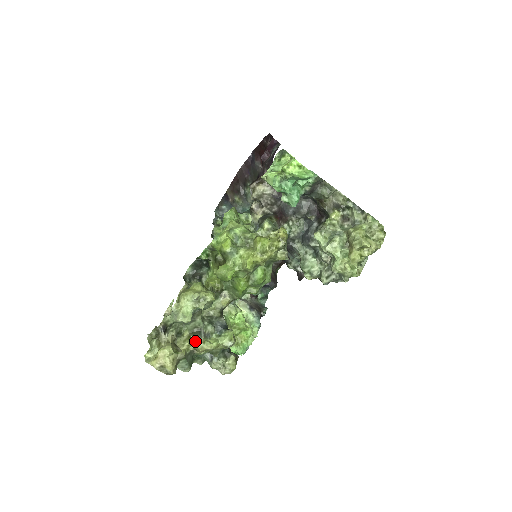
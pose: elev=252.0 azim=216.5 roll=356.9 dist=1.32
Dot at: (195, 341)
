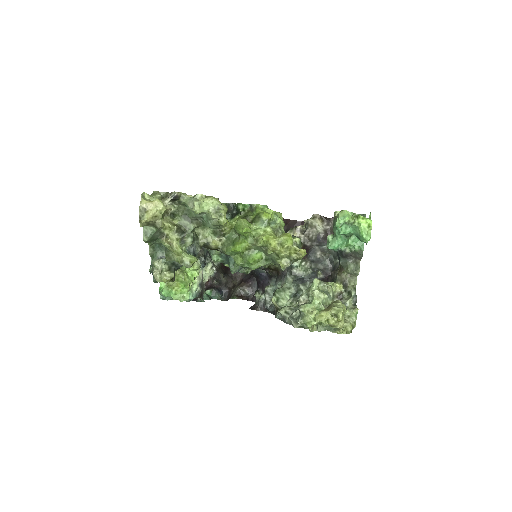
Dot at: (174, 232)
